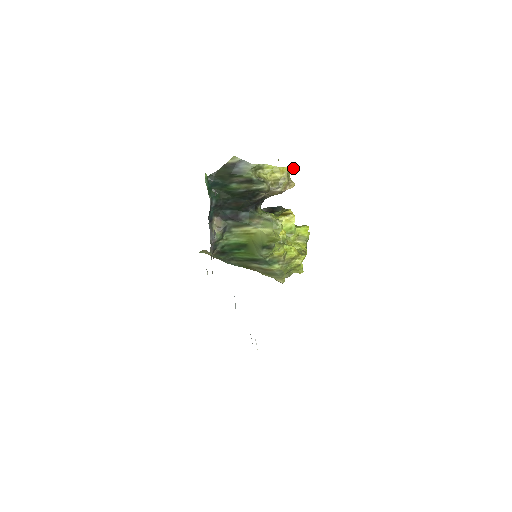
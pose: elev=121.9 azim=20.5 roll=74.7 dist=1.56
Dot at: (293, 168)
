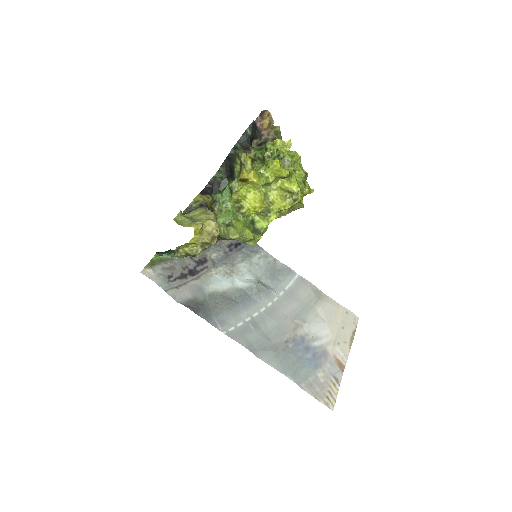
Dot at: (200, 226)
